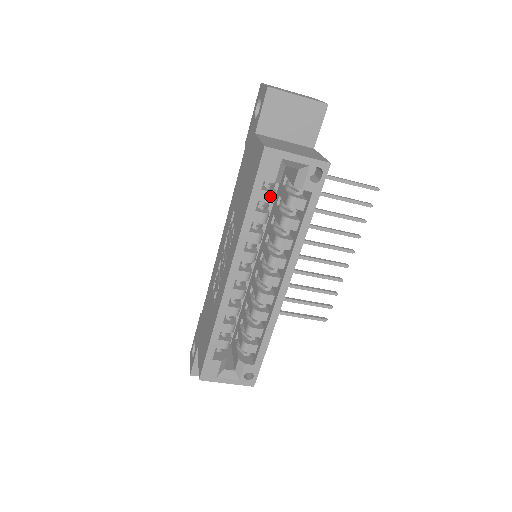
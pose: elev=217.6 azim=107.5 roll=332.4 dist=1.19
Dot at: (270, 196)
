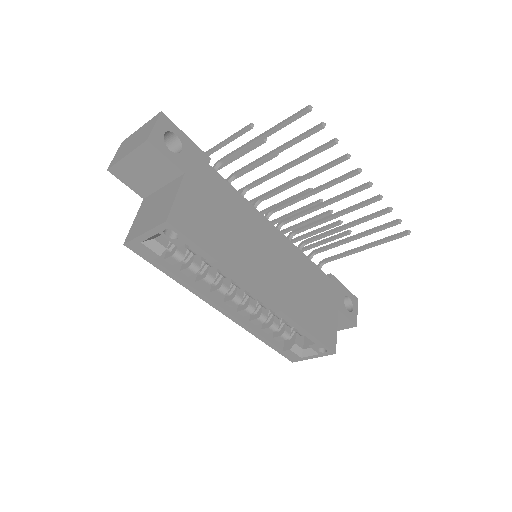
Dot at: (174, 258)
